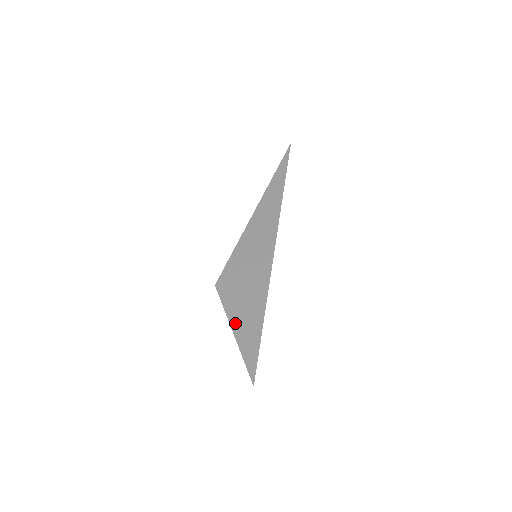
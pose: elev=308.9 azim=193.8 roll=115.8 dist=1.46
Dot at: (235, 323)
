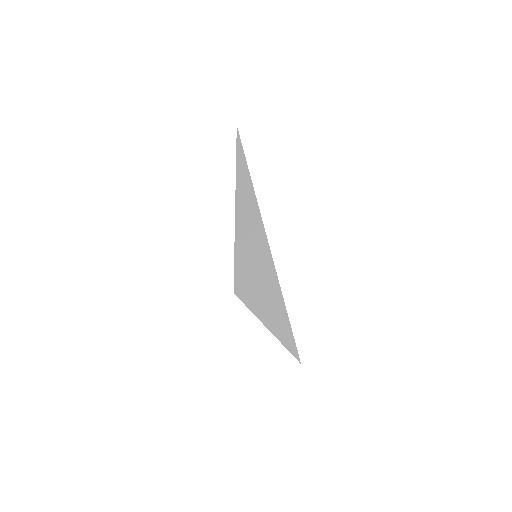
Dot at: (265, 320)
